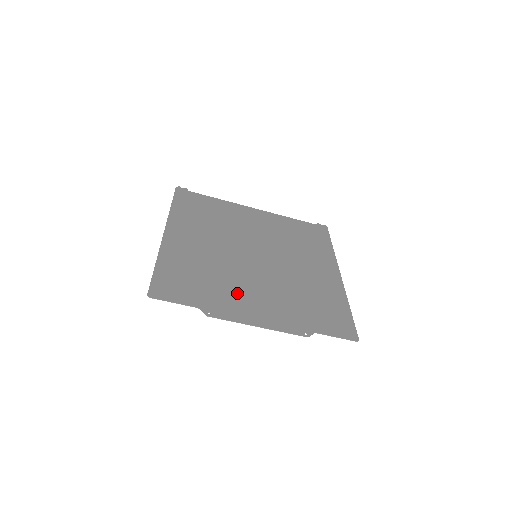
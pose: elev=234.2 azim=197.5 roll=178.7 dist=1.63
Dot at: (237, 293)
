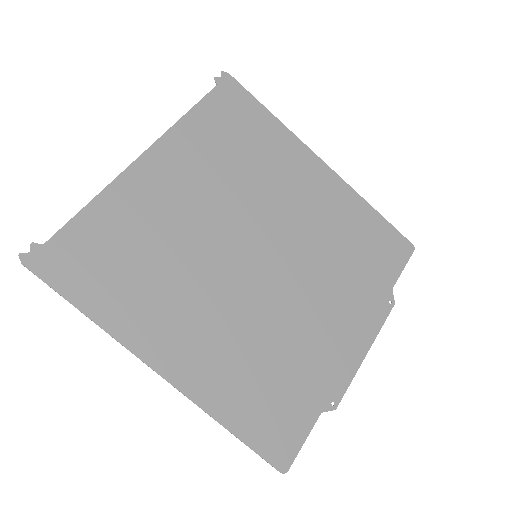
Dot at: (314, 342)
